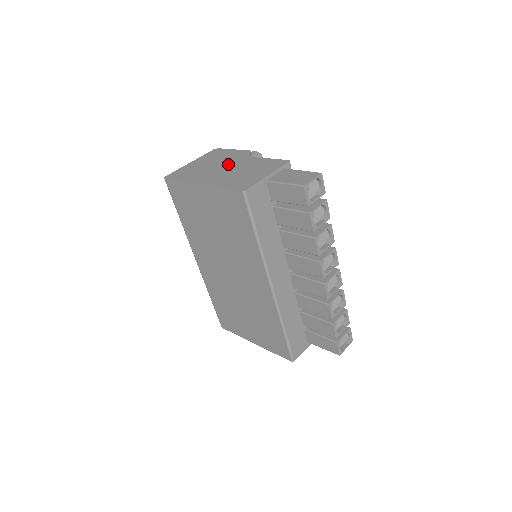
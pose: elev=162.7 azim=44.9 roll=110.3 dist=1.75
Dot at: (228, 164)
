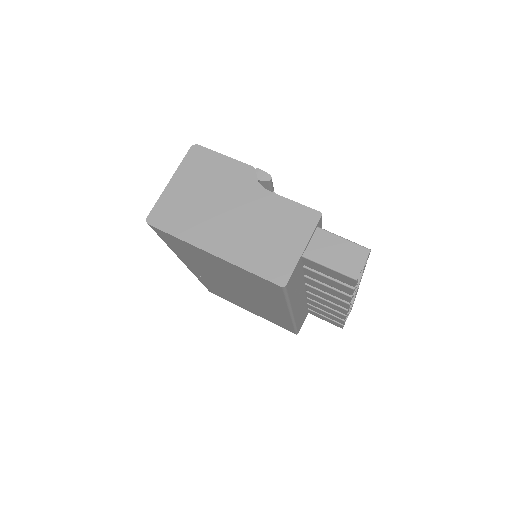
Dot at: (233, 203)
